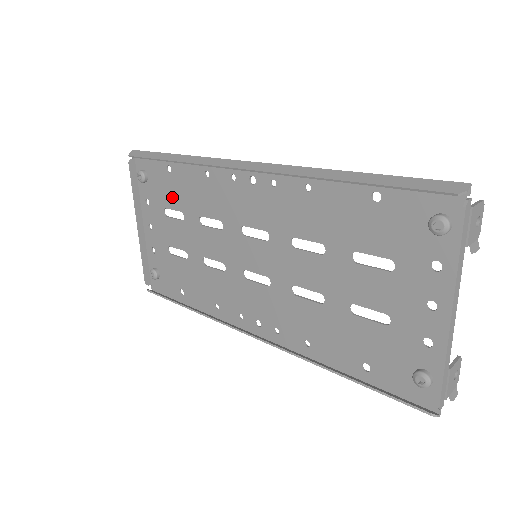
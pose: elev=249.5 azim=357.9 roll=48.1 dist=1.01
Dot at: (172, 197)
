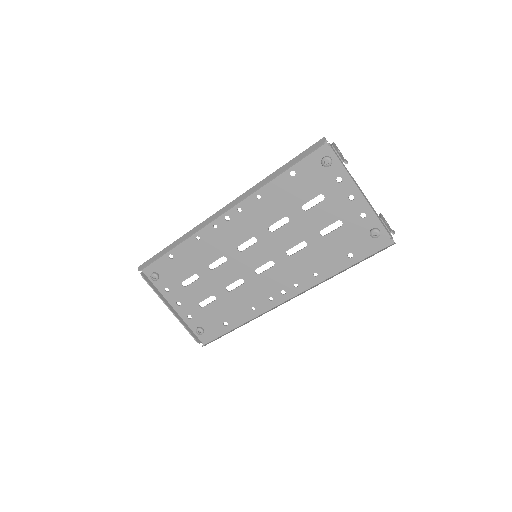
Dot at: (183, 271)
